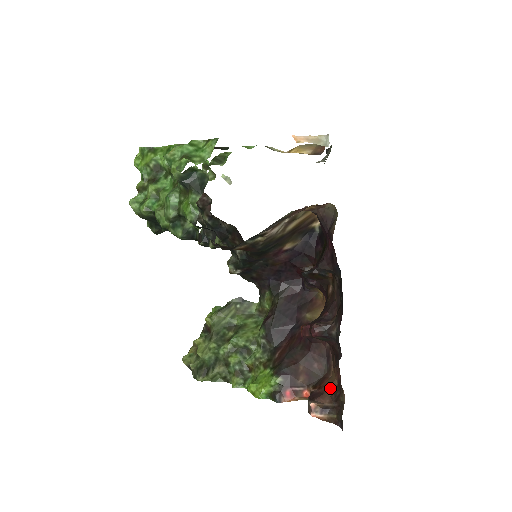
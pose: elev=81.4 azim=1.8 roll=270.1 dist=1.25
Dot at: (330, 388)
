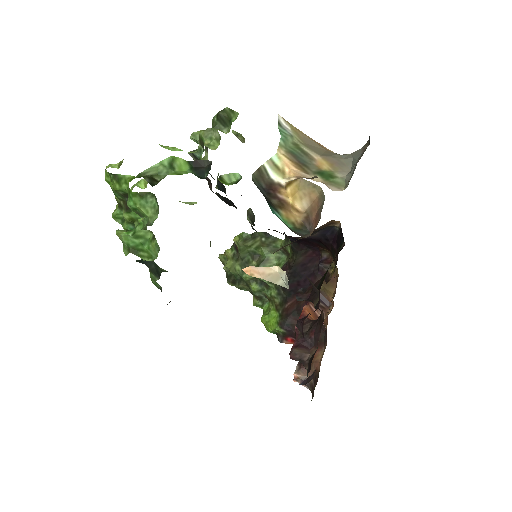
Dot at: (316, 365)
